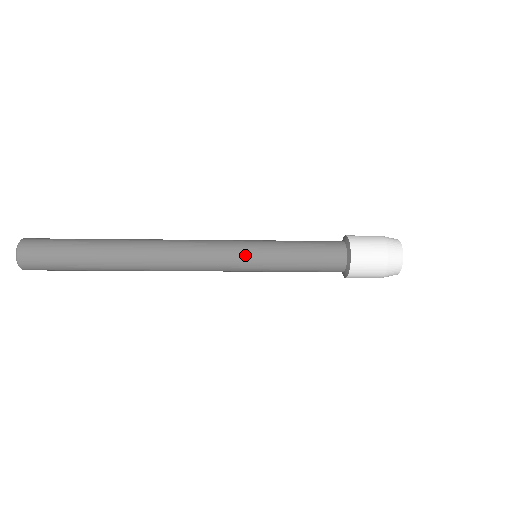
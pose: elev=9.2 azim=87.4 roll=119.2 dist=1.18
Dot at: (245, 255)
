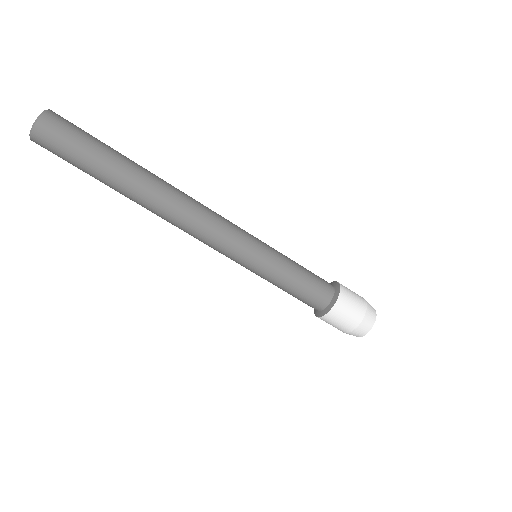
Dot at: (251, 250)
